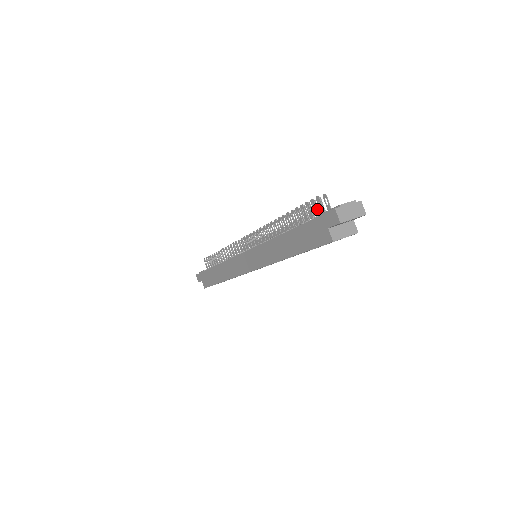
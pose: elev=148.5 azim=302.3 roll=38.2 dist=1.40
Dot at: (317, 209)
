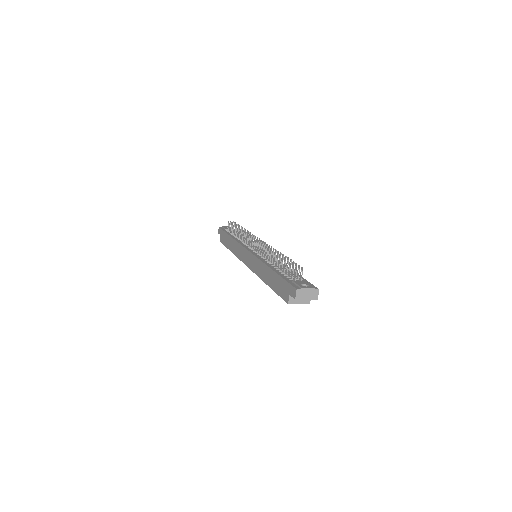
Dot at: occluded
